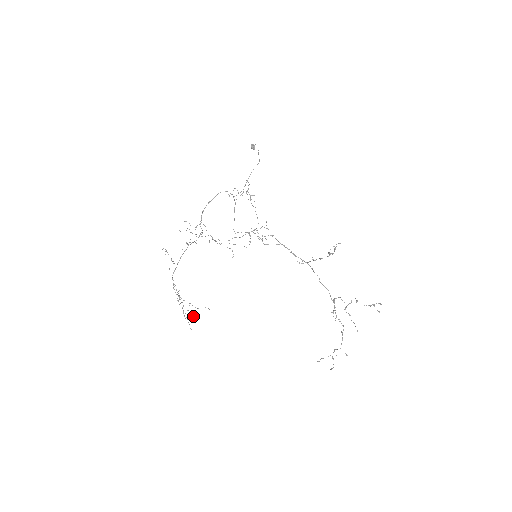
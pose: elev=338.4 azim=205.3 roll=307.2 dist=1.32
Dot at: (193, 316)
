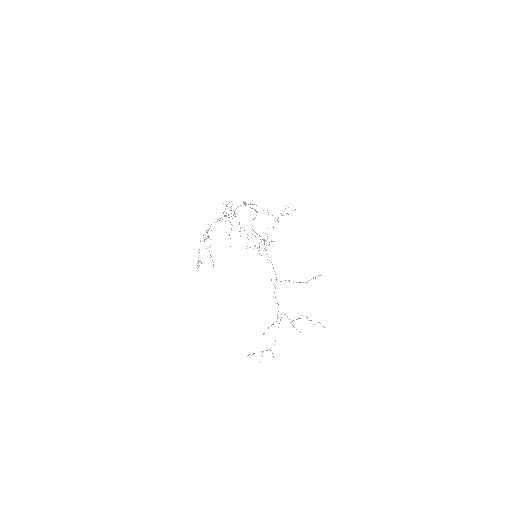
Dot at: (198, 262)
